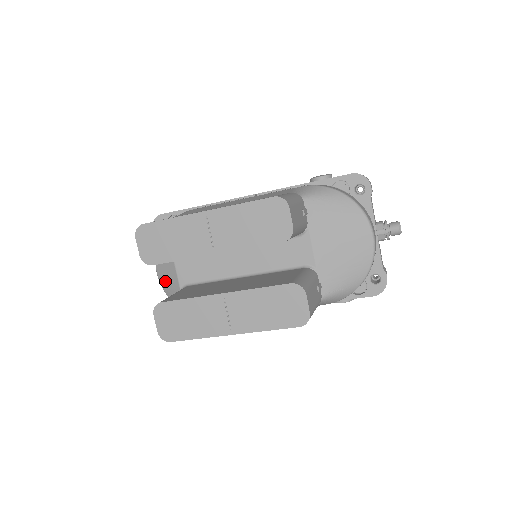
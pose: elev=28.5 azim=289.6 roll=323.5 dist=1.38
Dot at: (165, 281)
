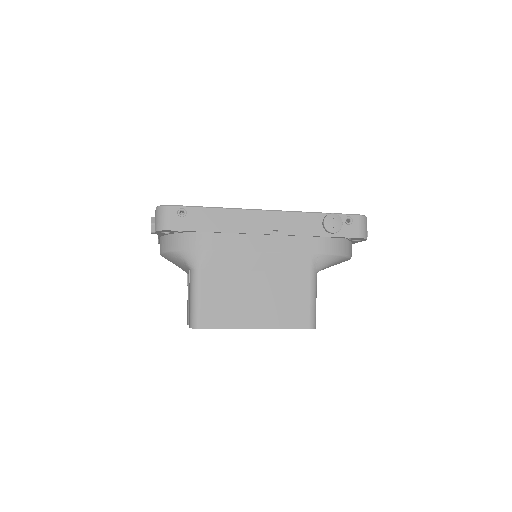
Dot at: occluded
